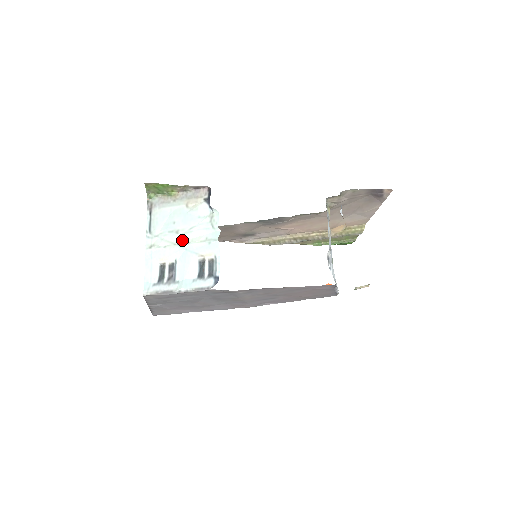
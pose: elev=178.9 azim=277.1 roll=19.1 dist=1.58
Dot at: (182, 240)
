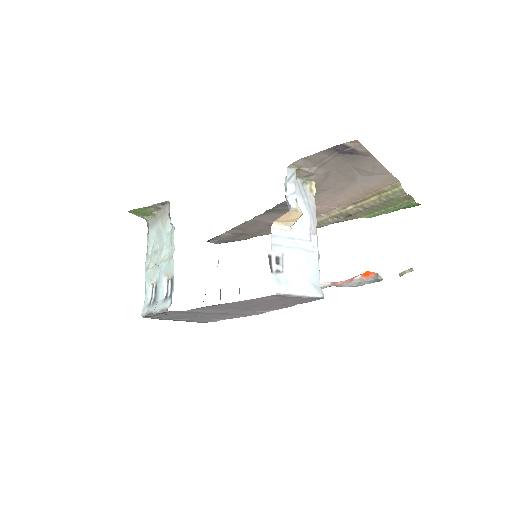
Dot at: (158, 260)
